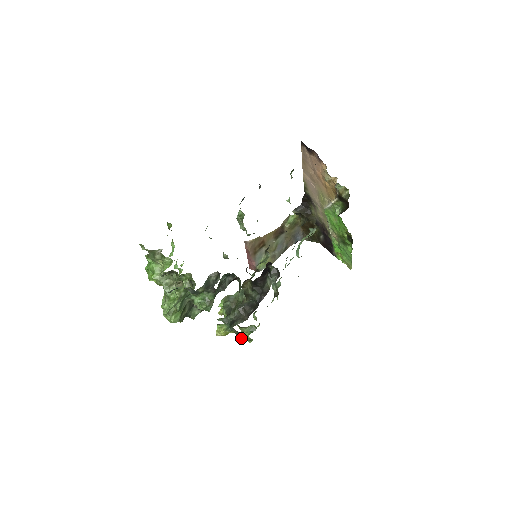
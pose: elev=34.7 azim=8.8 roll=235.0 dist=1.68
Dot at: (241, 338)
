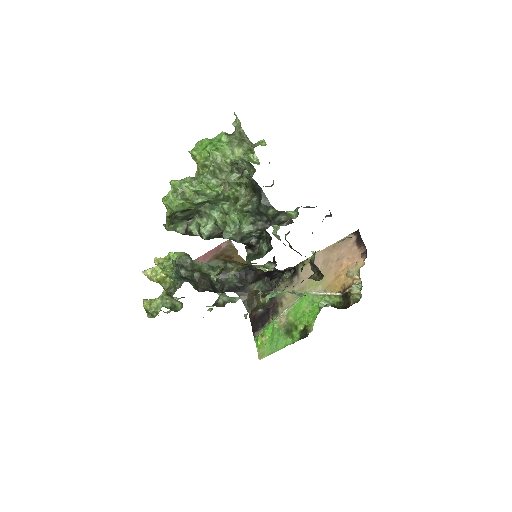
Dot at: (146, 303)
